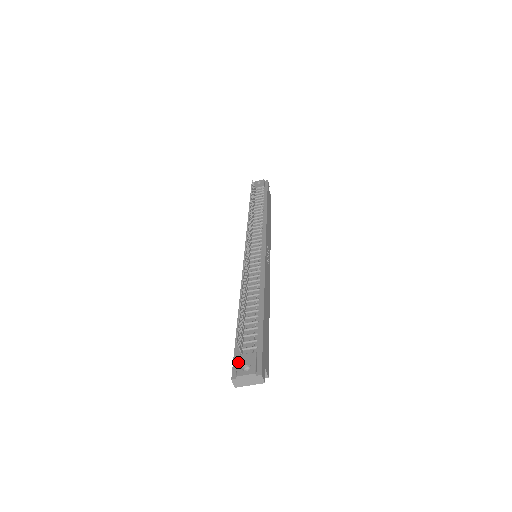
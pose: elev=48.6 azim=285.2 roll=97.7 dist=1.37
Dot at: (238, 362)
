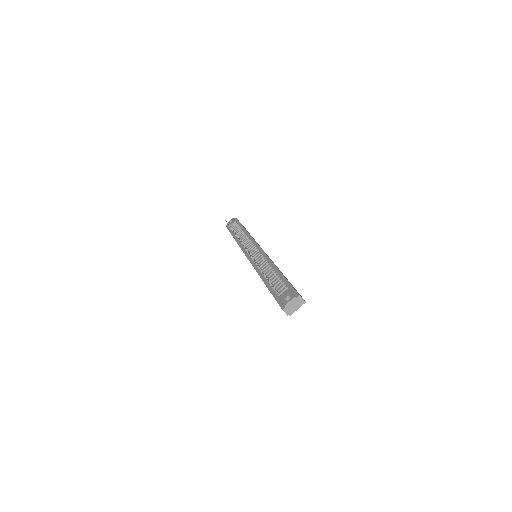
Dot at: (281, 300)
